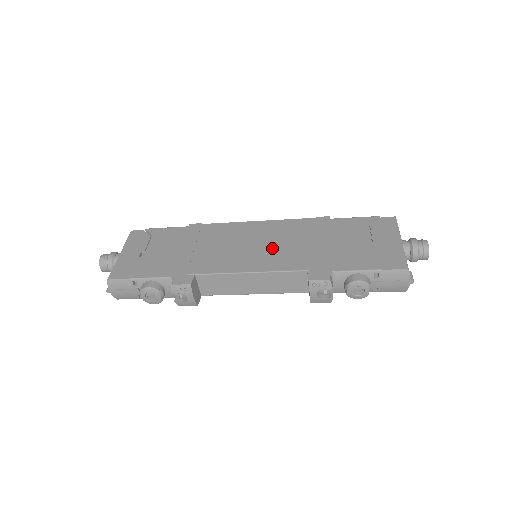
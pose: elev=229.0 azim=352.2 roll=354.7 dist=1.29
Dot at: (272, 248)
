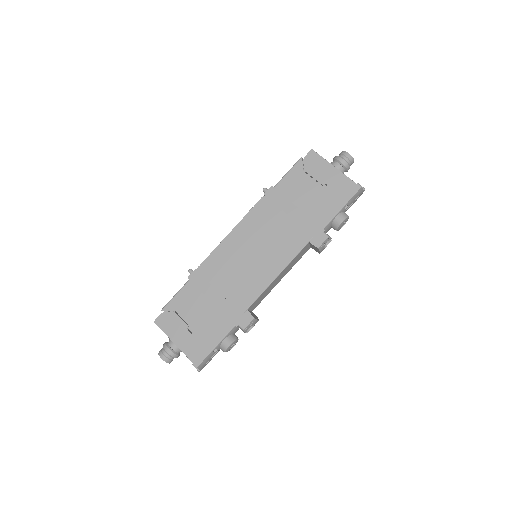
Dot at: (268, 245)
